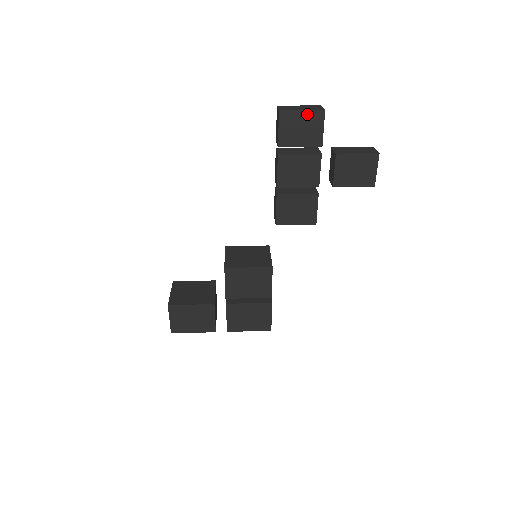
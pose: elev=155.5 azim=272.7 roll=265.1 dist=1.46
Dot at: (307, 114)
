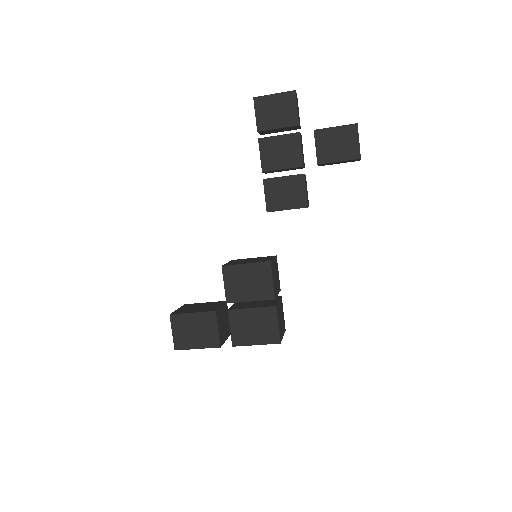
Dot at: (279, 97)
